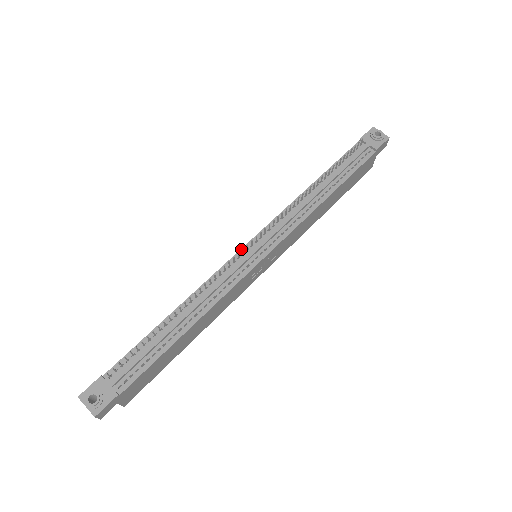
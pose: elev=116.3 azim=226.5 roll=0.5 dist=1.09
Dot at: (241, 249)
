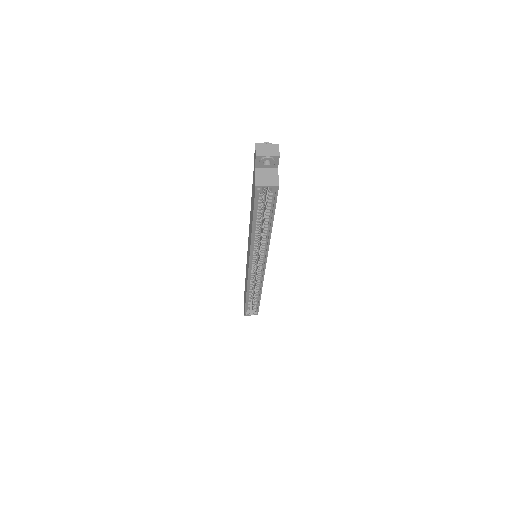
Dot at: occluded
